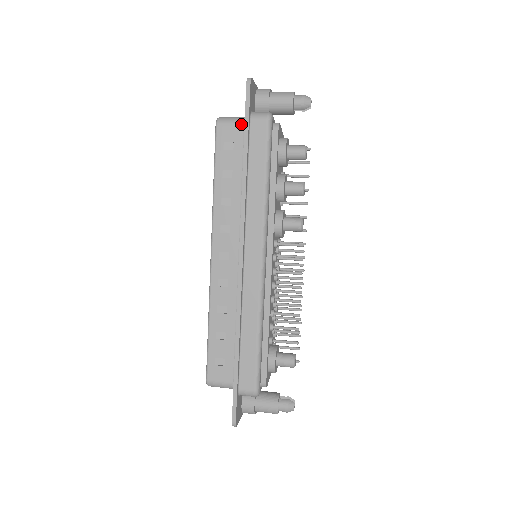
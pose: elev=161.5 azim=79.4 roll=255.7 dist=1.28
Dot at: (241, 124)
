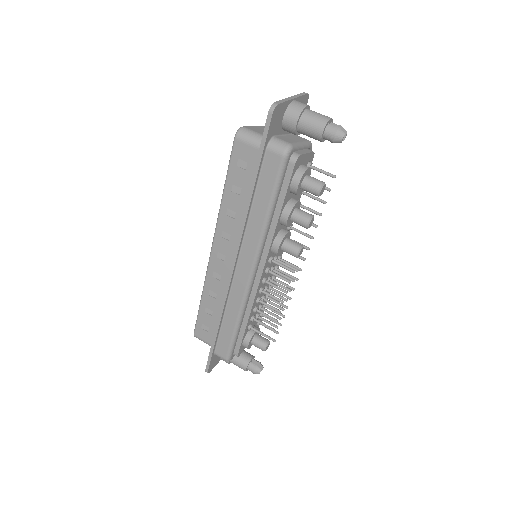
Dot at: (258, 147)
